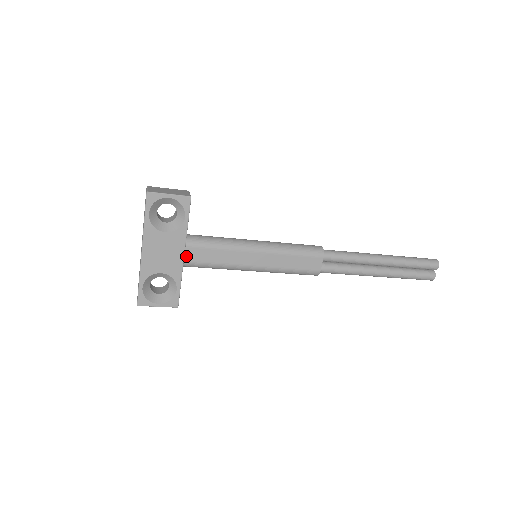
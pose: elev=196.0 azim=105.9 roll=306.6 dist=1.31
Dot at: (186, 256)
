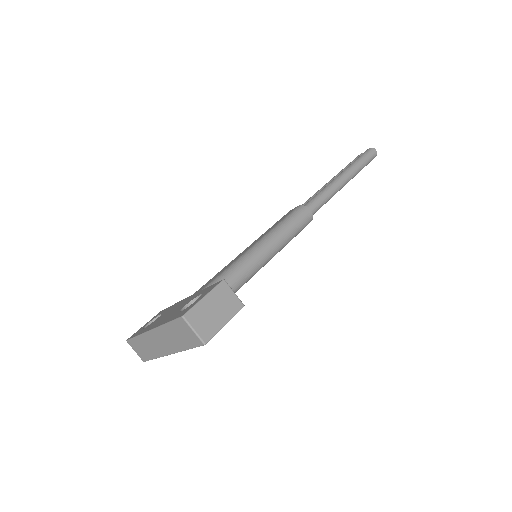
Dot at: occluded
